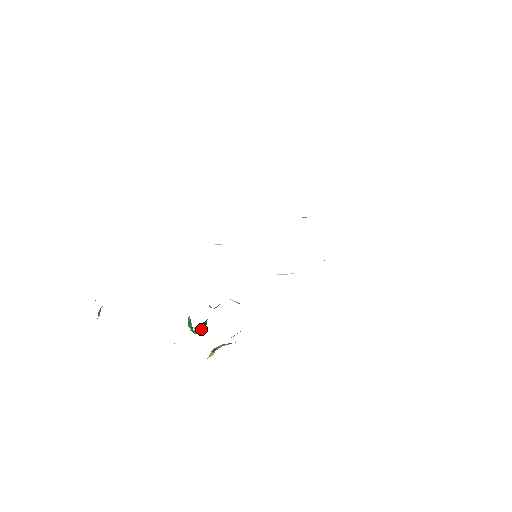
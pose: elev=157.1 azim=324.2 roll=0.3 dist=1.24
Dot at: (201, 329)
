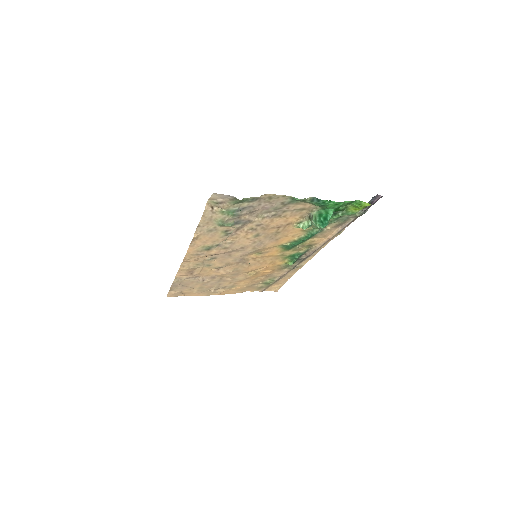
Dot at: (328, 221)
